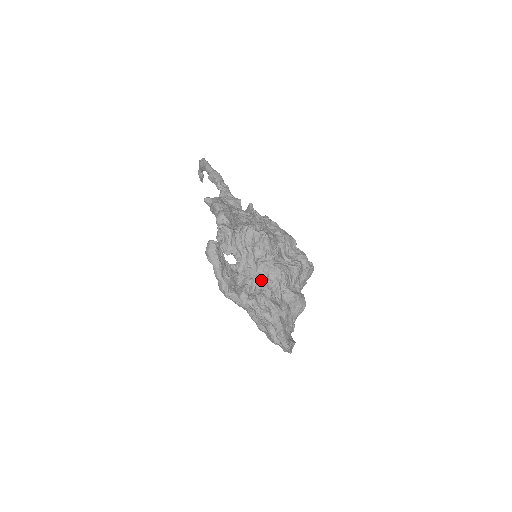
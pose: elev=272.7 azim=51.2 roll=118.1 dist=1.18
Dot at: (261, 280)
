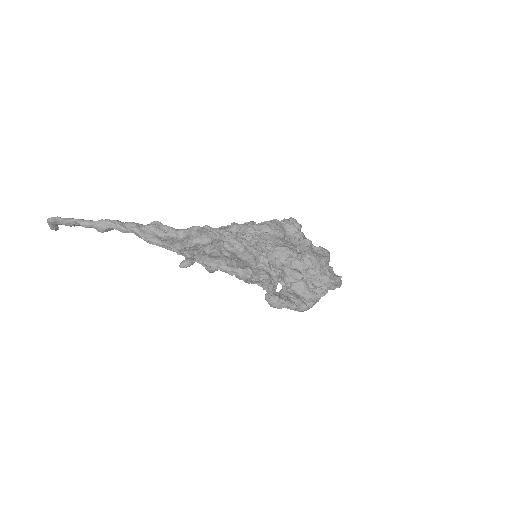
Dot at: (313, 276)
